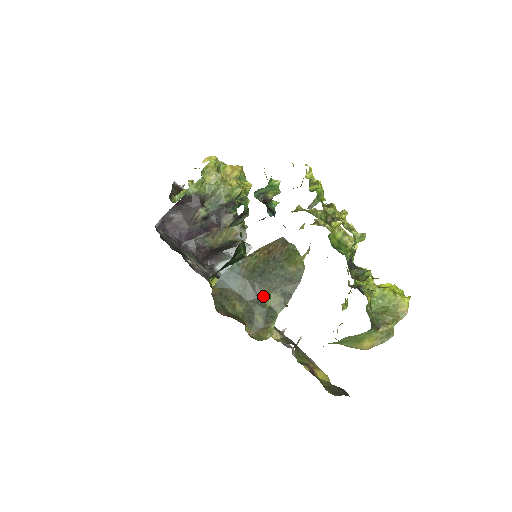
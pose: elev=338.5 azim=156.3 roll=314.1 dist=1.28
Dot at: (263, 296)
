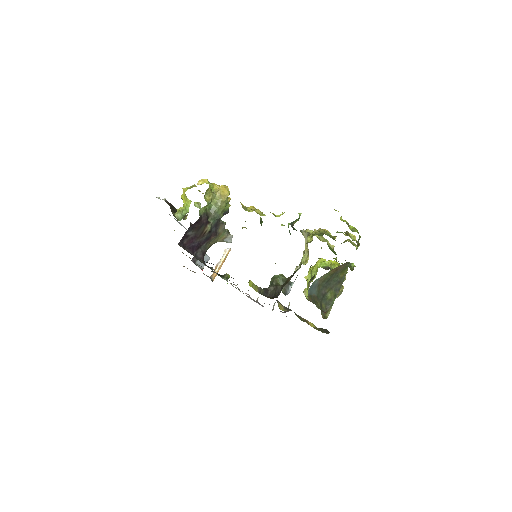
Dot at: (326, 294)
